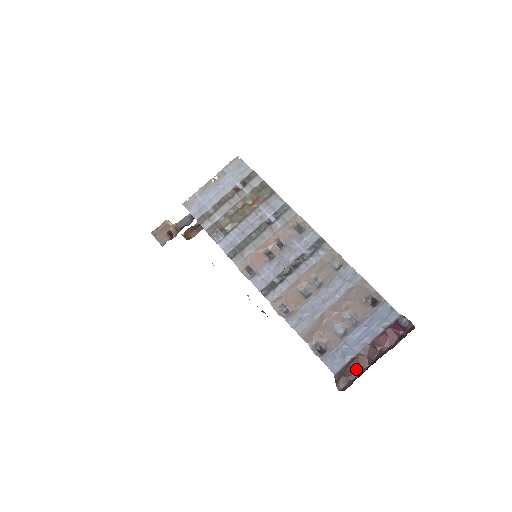
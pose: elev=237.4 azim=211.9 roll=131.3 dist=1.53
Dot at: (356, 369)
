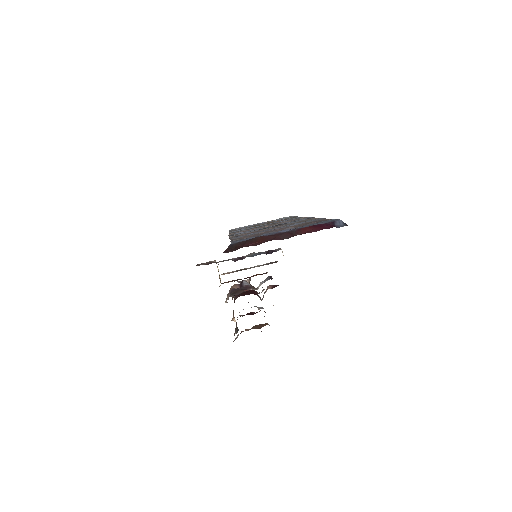
Dot at: (257, 242)
